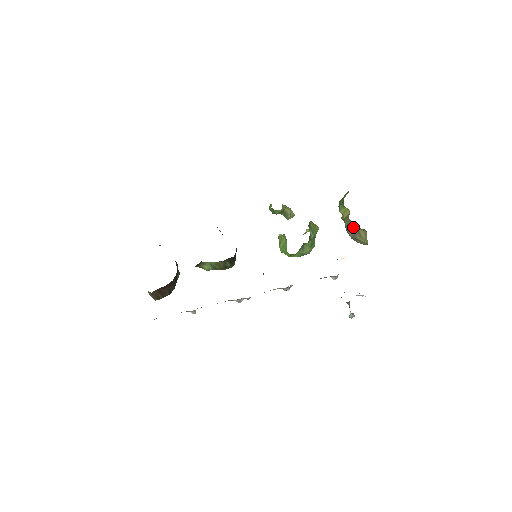
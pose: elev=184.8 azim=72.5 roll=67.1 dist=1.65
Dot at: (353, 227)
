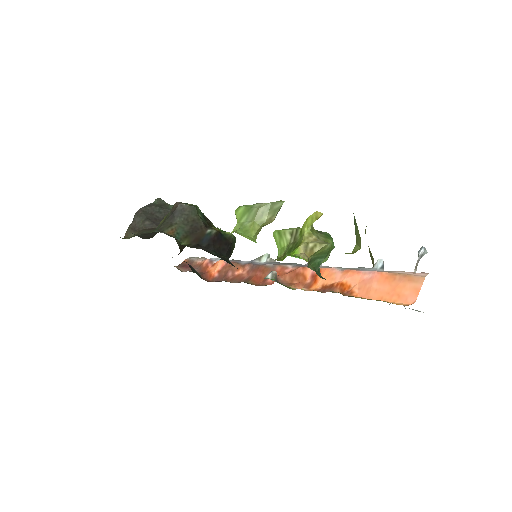
Dot at: occluded
